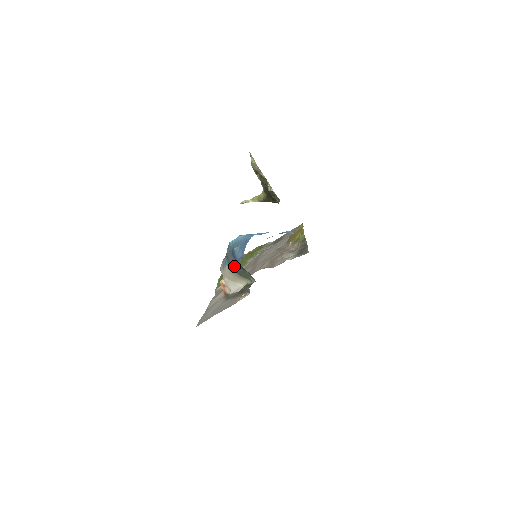
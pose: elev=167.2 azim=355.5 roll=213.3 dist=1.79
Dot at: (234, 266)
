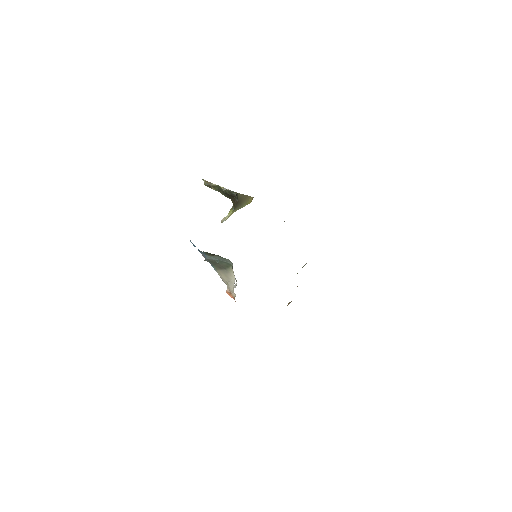
Dot at: (210, 261)
